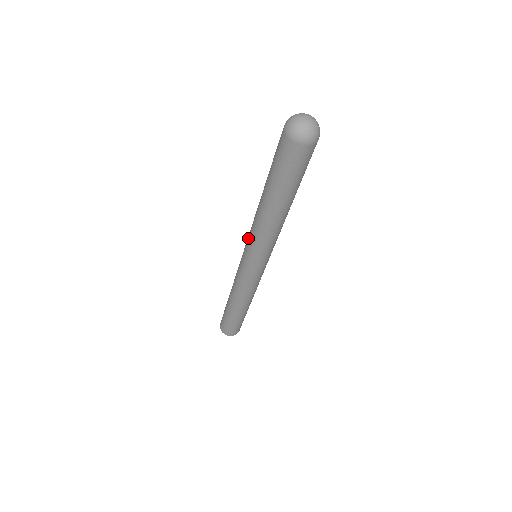
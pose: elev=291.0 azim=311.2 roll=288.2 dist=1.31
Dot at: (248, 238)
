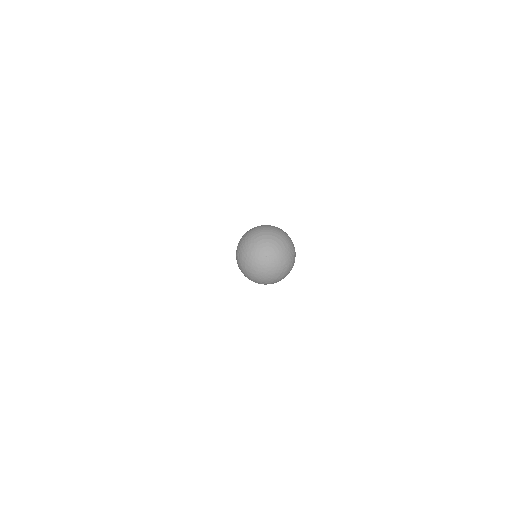
Dot at: occluded
